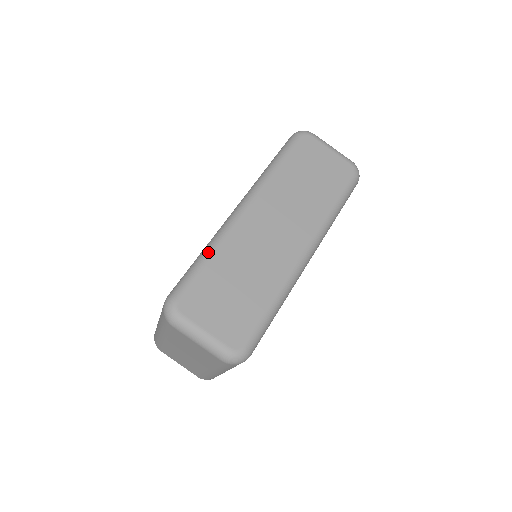
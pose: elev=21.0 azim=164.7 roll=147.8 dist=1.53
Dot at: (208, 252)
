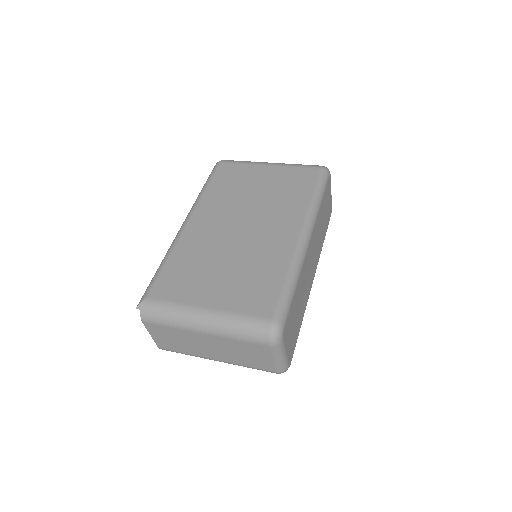
Dot at: (296, 280)
